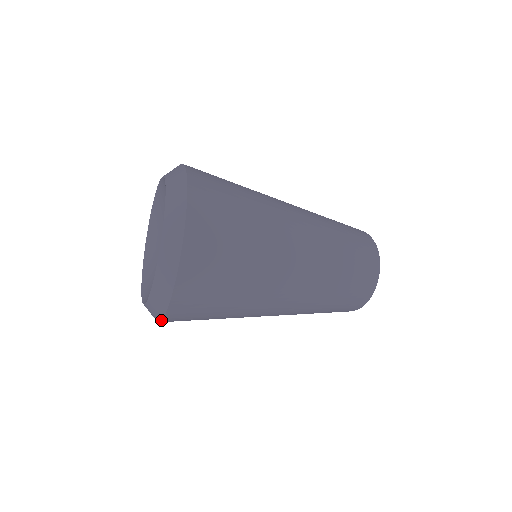
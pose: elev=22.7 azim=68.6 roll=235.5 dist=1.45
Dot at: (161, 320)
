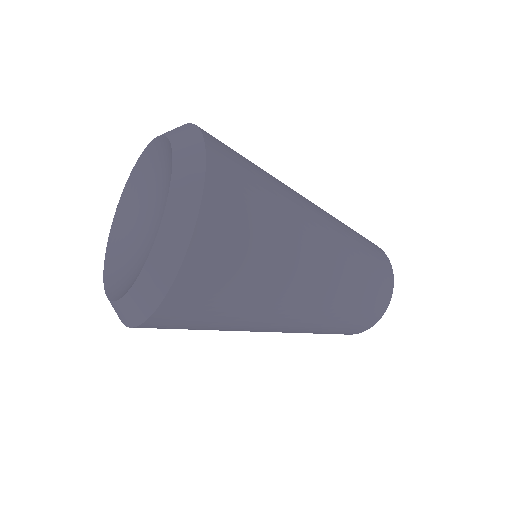
Dot at: occluded
